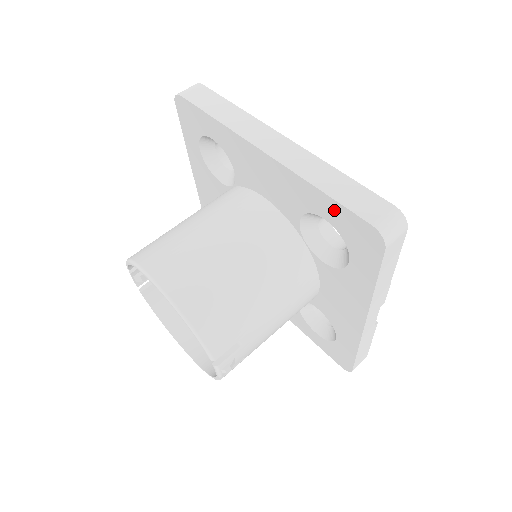
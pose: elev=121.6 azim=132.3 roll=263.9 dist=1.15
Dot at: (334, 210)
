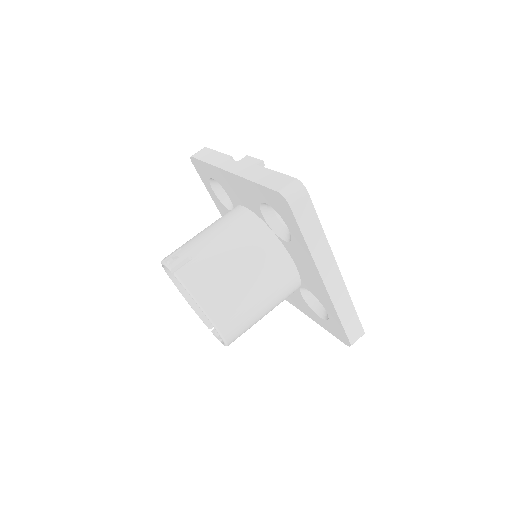
Dot at: (338, 323)
